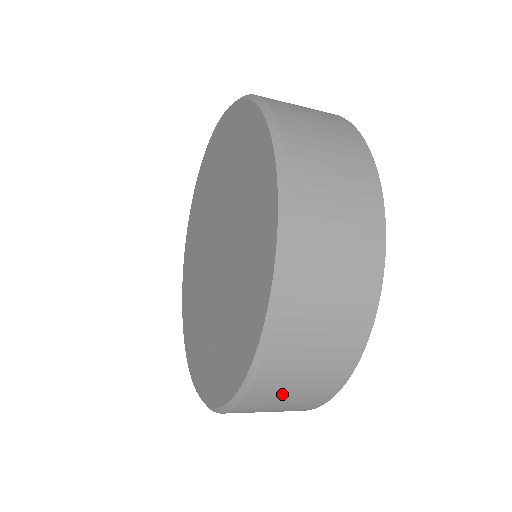
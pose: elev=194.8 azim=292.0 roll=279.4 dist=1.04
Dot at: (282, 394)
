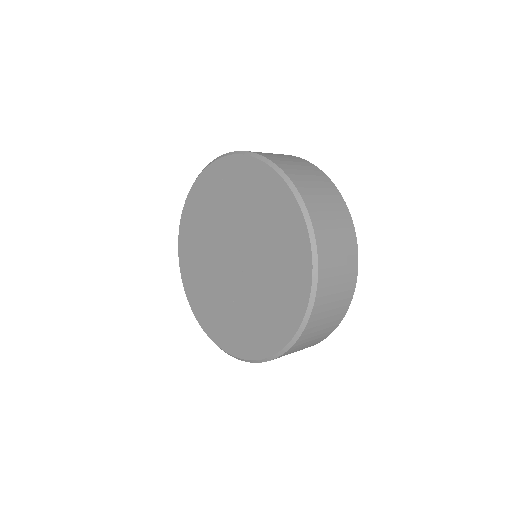
Dot at: (298, 349)
